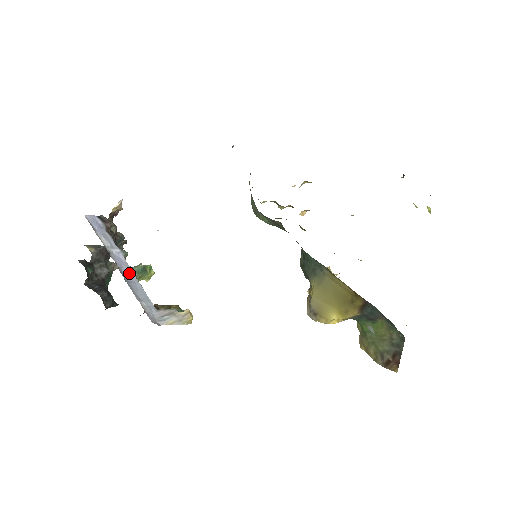
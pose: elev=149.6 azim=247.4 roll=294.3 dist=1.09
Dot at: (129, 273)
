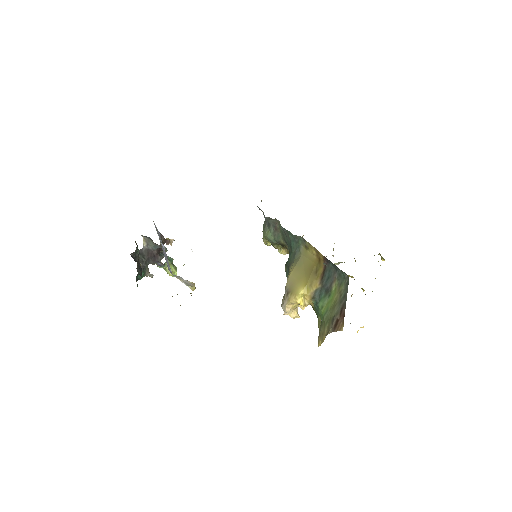
Dot at: (165, 253)
